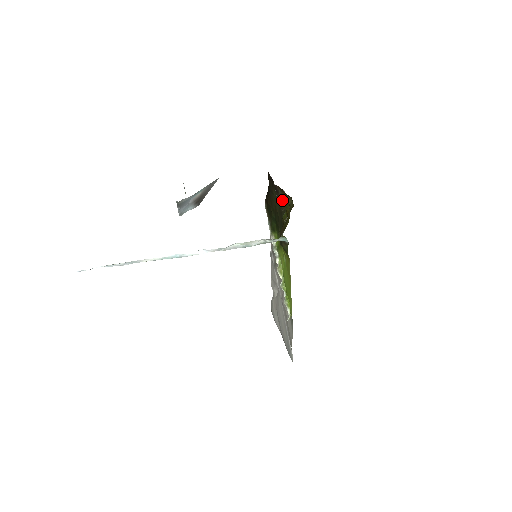
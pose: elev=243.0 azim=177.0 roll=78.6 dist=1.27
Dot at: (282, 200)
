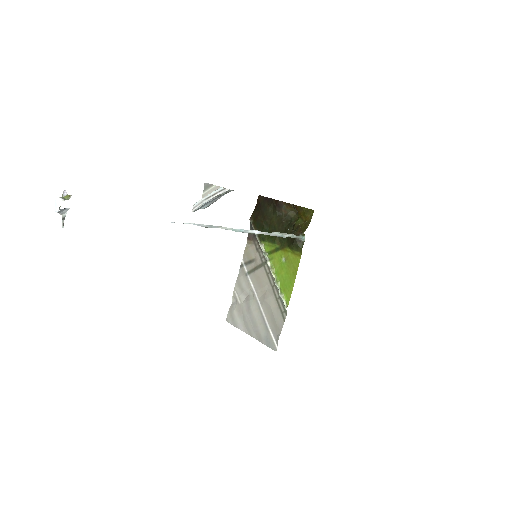
Dot at: (282, 214)
